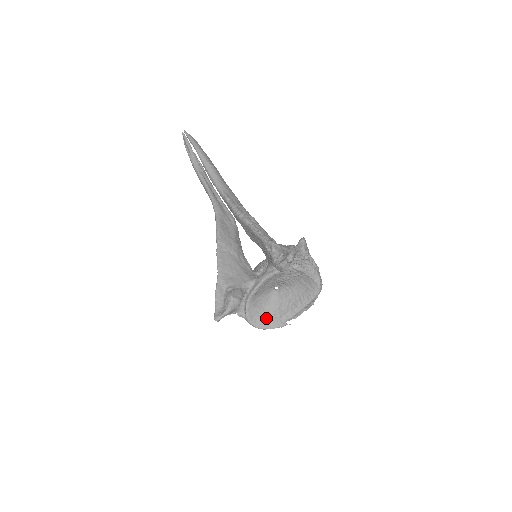
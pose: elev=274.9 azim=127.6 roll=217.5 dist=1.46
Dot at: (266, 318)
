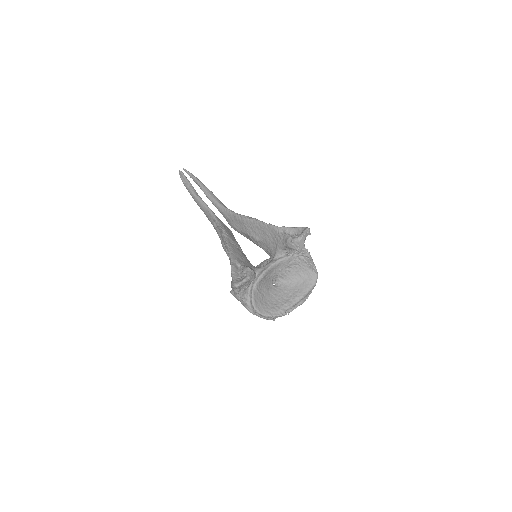
Dot at: (267, 306)
